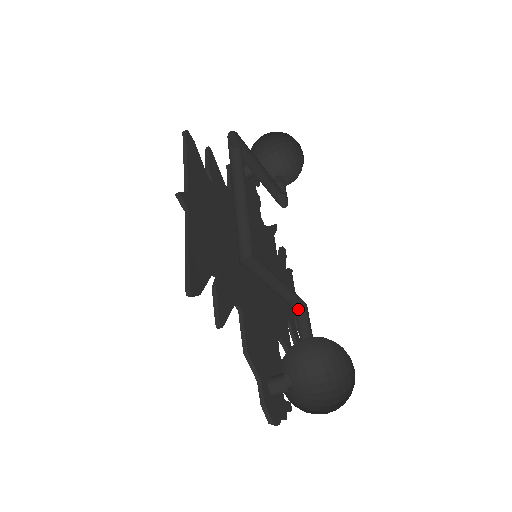
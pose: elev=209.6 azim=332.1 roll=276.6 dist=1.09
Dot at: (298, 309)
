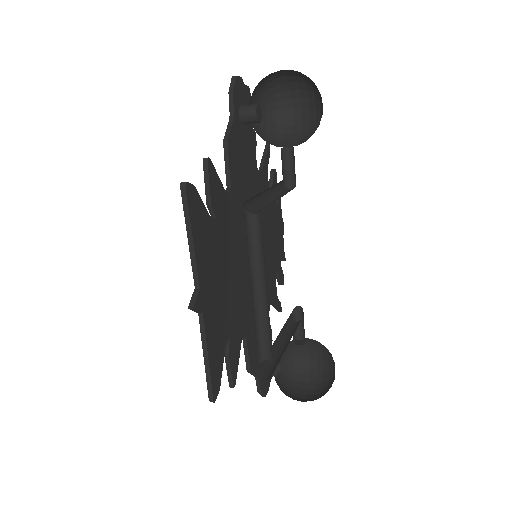
Dot at: (294, 311)
